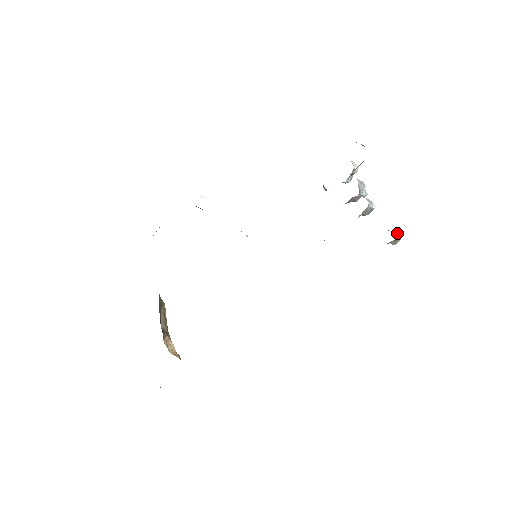
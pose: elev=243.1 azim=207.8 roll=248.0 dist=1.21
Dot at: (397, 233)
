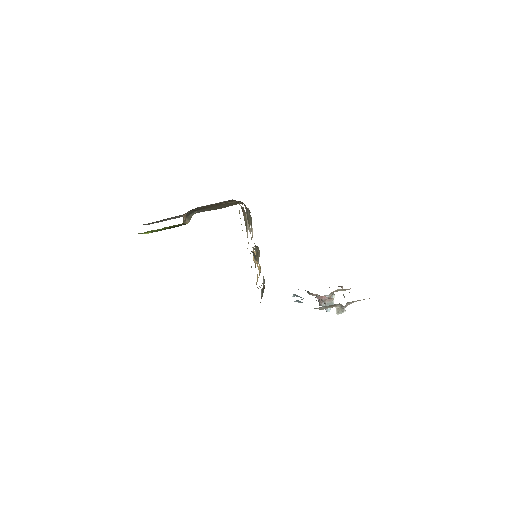
Dot at: occluded
